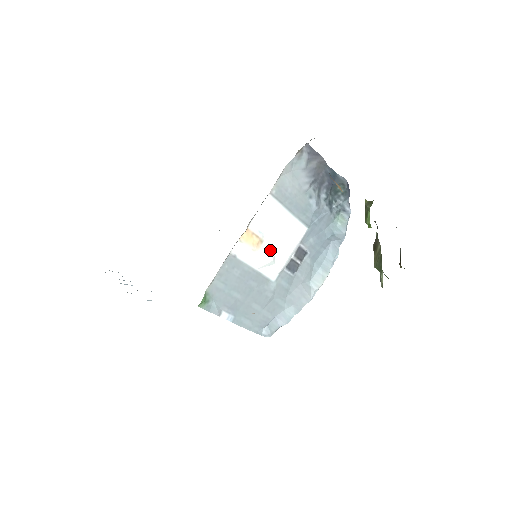
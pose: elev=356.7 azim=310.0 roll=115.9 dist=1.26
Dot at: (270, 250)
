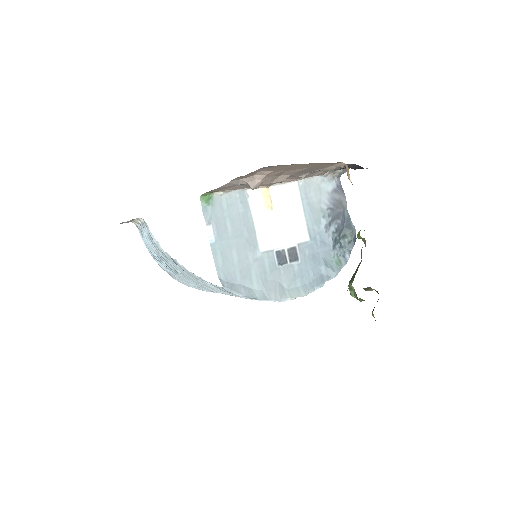
Dot at: (273, 223)
